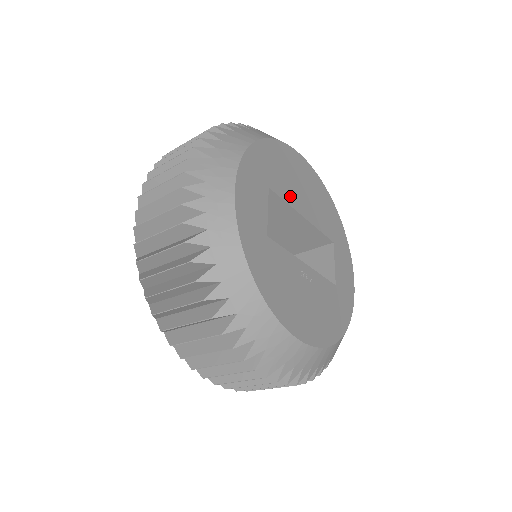
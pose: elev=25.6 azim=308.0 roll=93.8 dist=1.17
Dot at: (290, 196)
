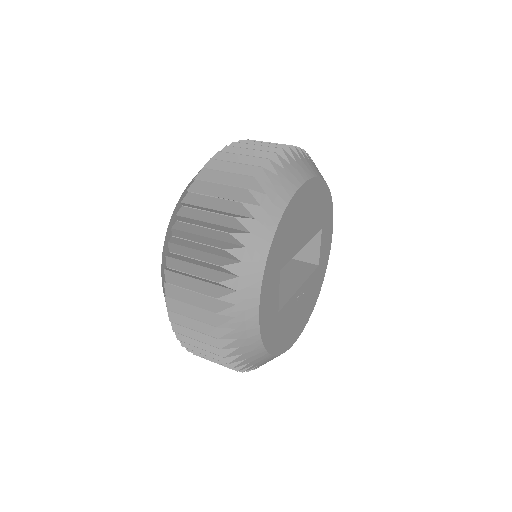
Dot at: (294, 247)
